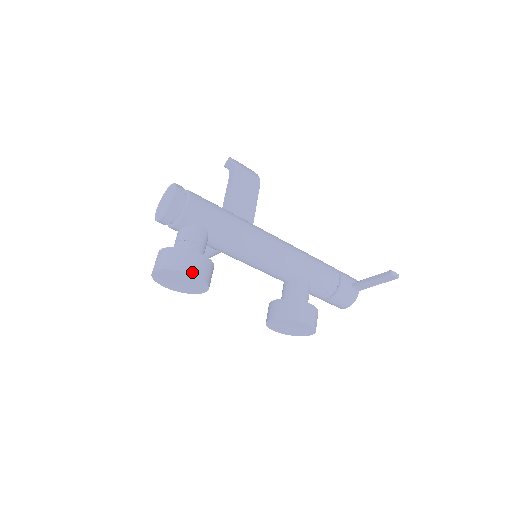
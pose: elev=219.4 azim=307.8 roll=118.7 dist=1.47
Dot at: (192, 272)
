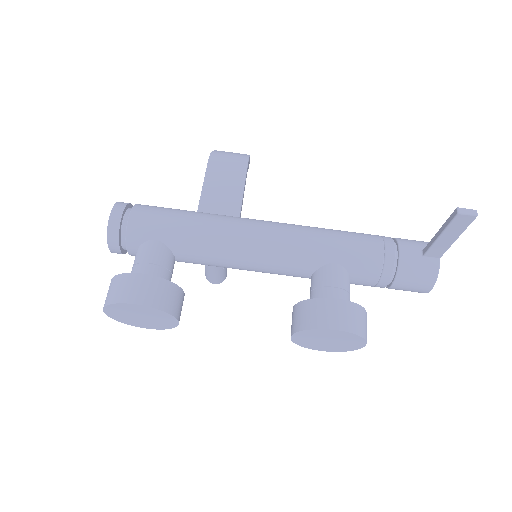
Dot at: (131, 301)
